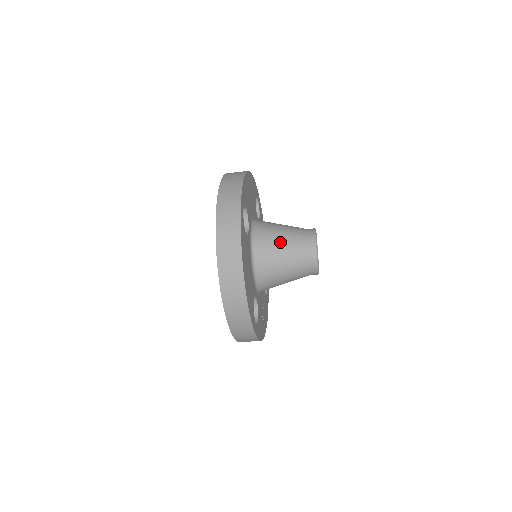
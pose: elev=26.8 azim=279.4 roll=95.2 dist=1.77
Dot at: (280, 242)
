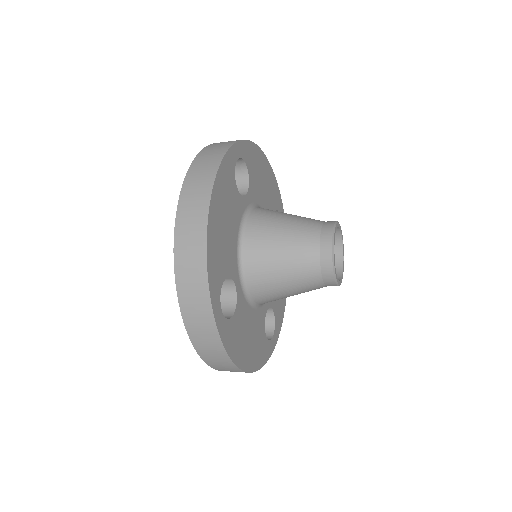
Dot at: (283, 281)
